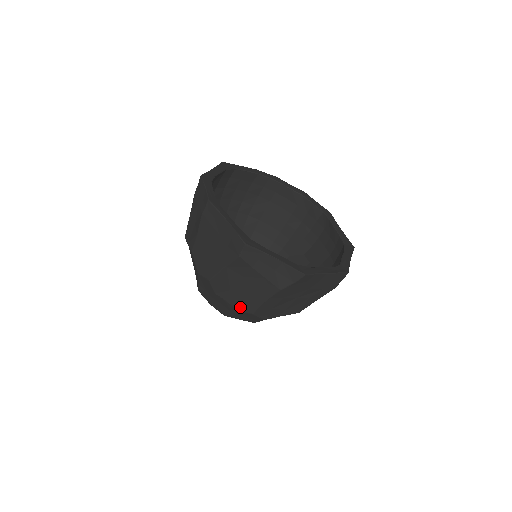
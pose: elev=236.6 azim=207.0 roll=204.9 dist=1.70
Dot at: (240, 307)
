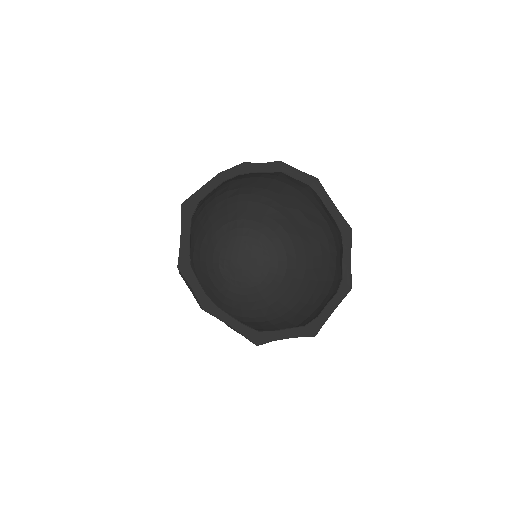
Dot at: occluded
